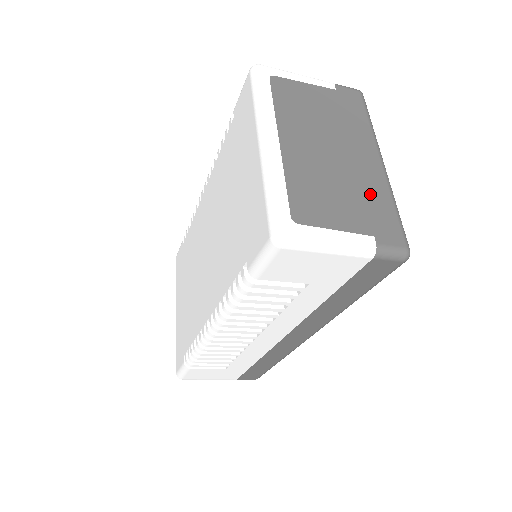
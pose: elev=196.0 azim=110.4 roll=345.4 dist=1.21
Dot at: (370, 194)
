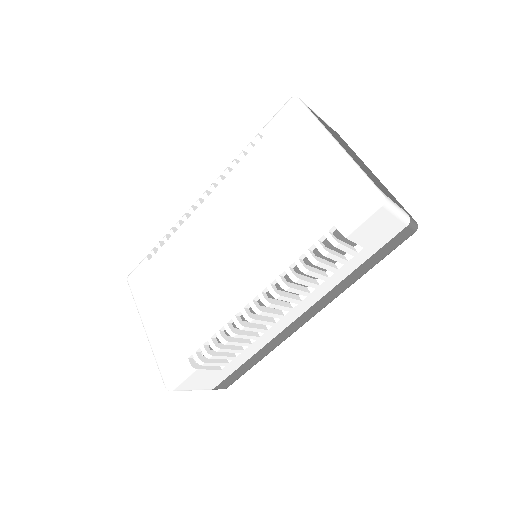
Dot at: (386, 190)
